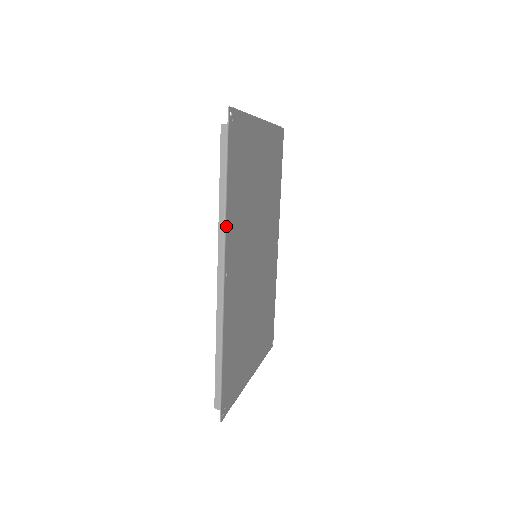
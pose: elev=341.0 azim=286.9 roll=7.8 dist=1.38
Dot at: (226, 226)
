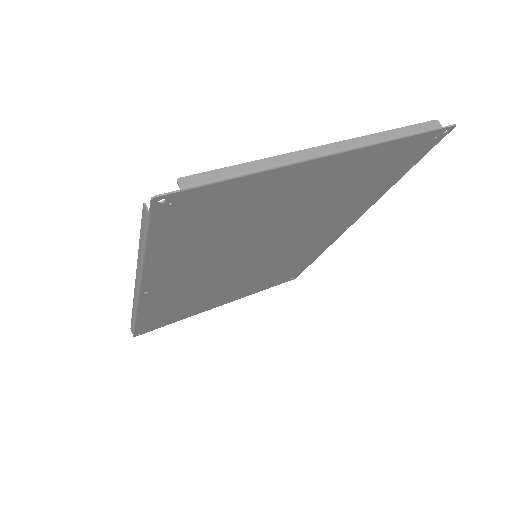
Dot at: (144, 273)
